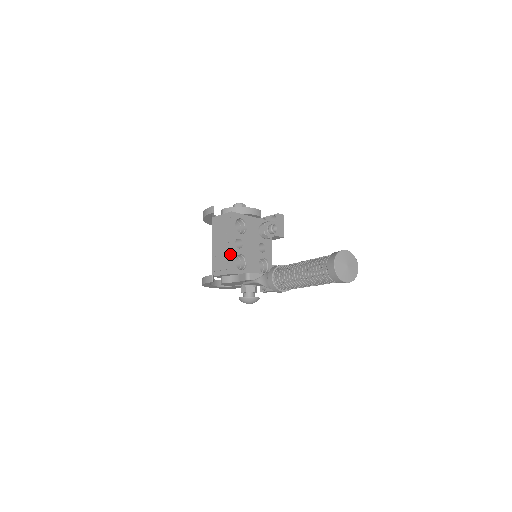
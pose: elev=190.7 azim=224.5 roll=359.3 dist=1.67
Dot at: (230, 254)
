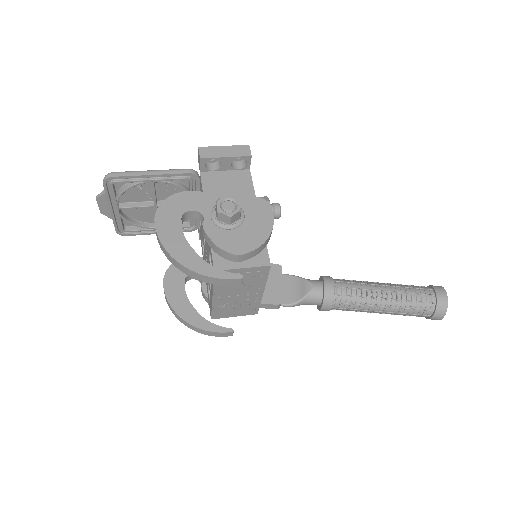
Dot at: (259, 302)
